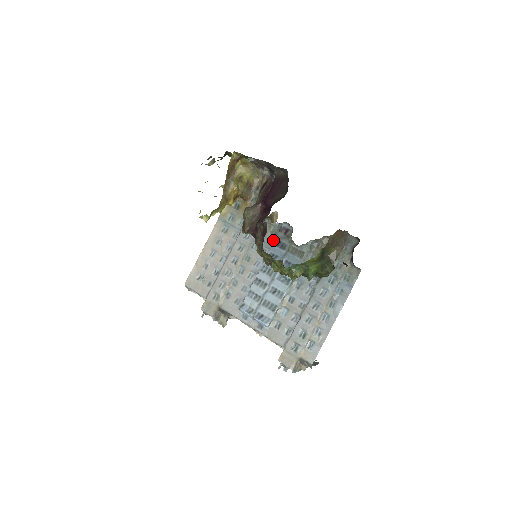
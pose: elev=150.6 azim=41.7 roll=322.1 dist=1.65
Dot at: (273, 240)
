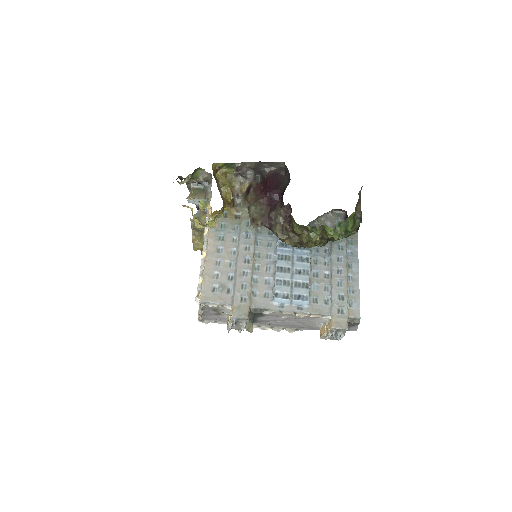
Dot at: occluded
